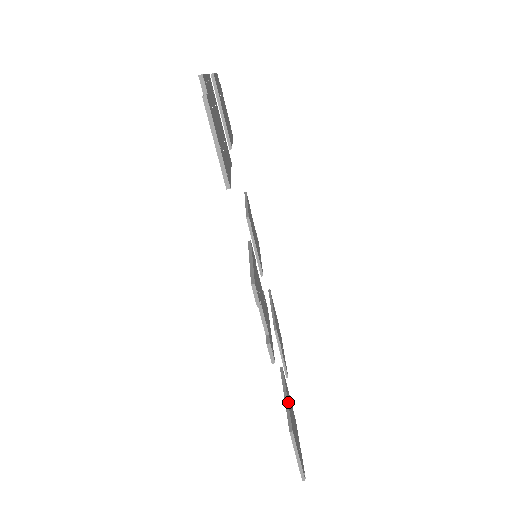
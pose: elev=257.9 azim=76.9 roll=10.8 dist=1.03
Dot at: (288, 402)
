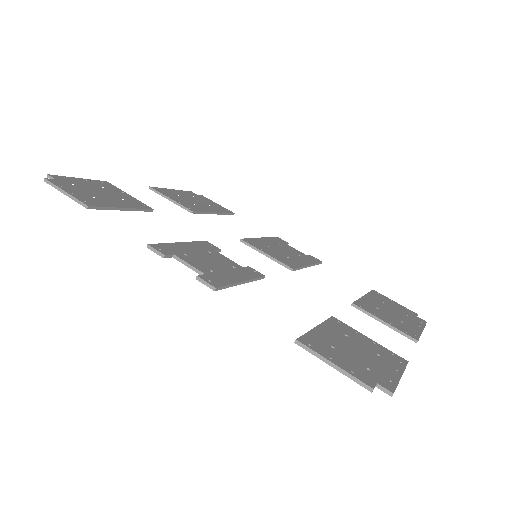
Dot at: (318, 330)
